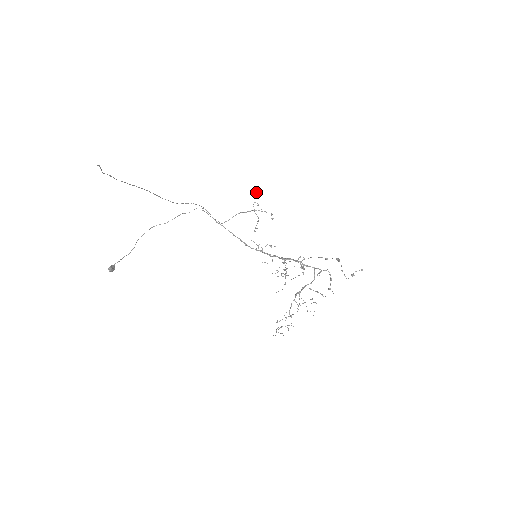
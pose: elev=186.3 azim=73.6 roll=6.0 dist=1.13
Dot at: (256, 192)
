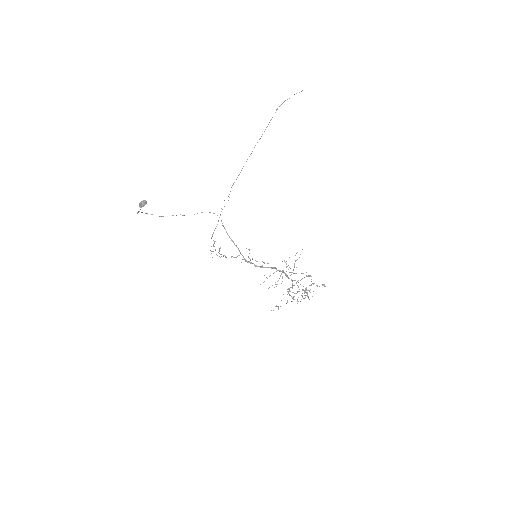
Dot at: (215, 241)
